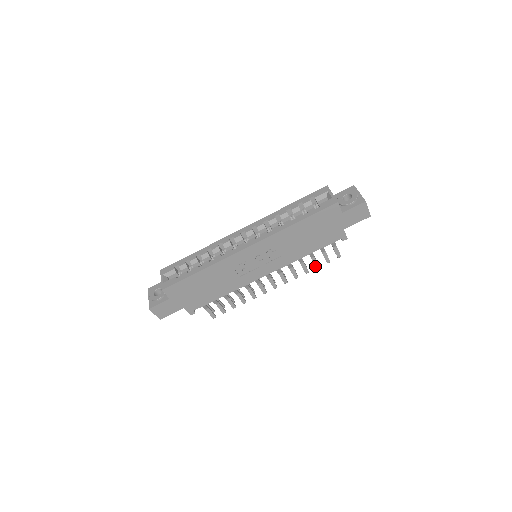
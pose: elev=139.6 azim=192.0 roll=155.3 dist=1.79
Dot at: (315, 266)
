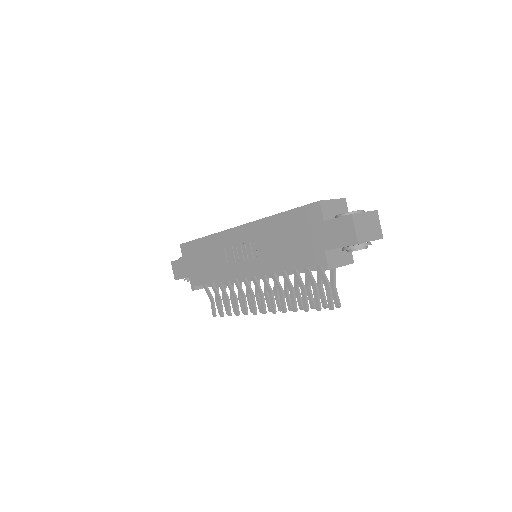
Dot at: (304, 306)
